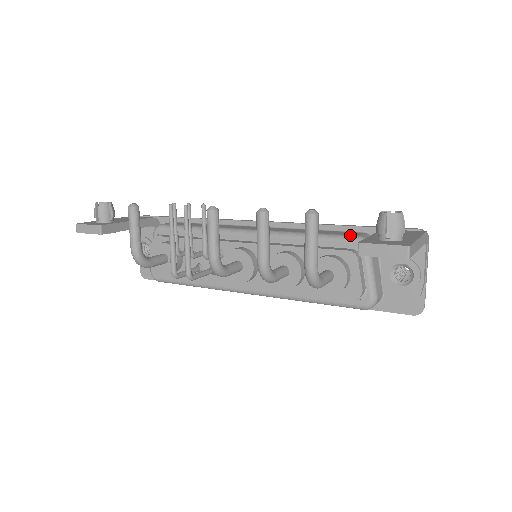
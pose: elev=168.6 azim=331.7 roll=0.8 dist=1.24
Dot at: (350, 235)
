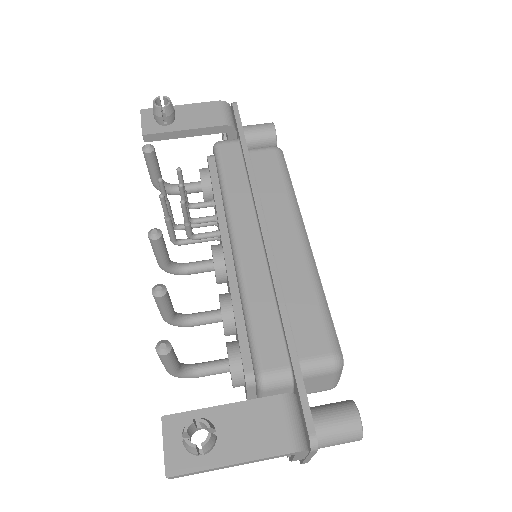
Dot at: (260, 361)
